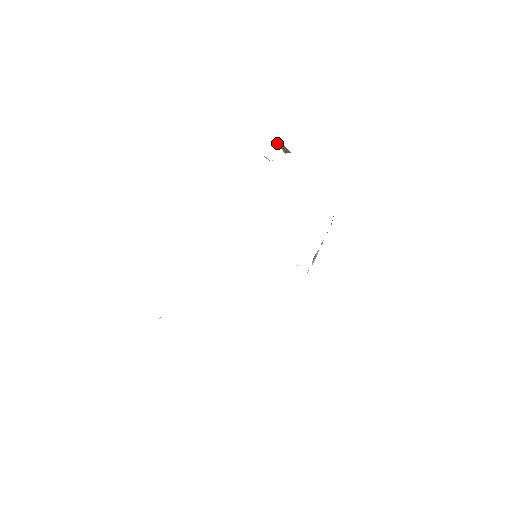
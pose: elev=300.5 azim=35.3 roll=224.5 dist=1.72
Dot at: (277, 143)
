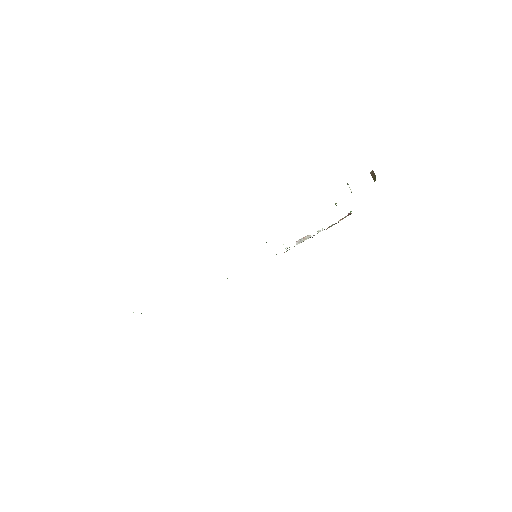
Dot at: (373, 171)
